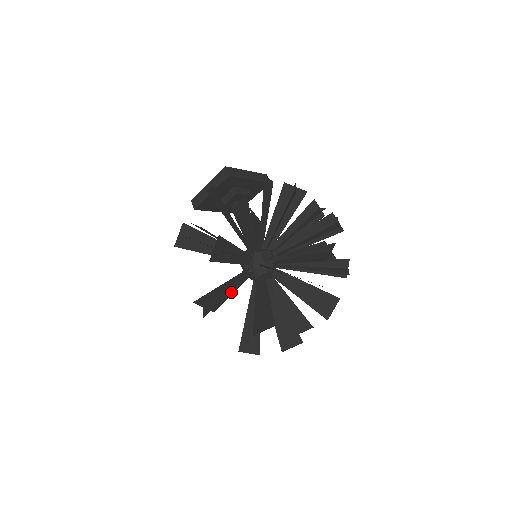
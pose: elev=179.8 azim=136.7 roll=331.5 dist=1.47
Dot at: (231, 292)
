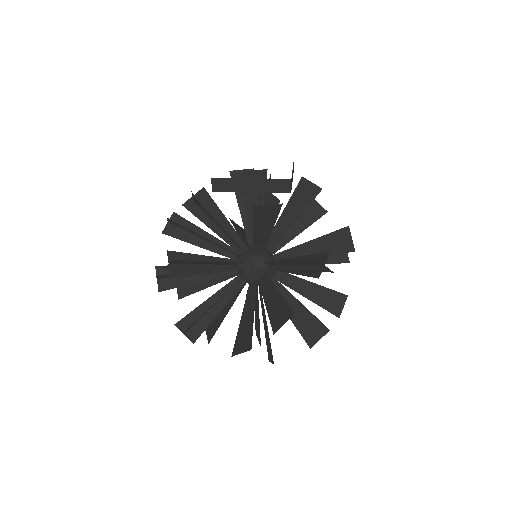
Dot at: (205, 287)
